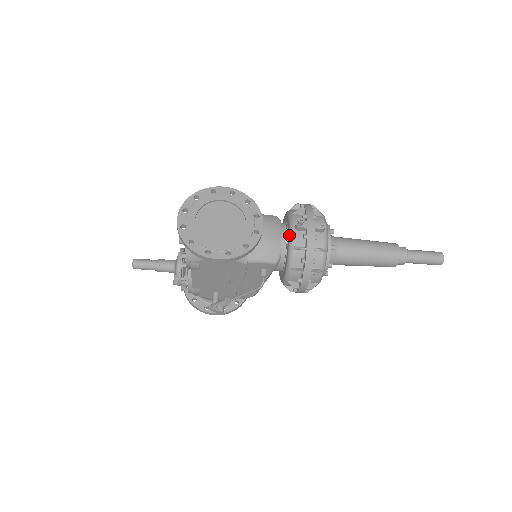
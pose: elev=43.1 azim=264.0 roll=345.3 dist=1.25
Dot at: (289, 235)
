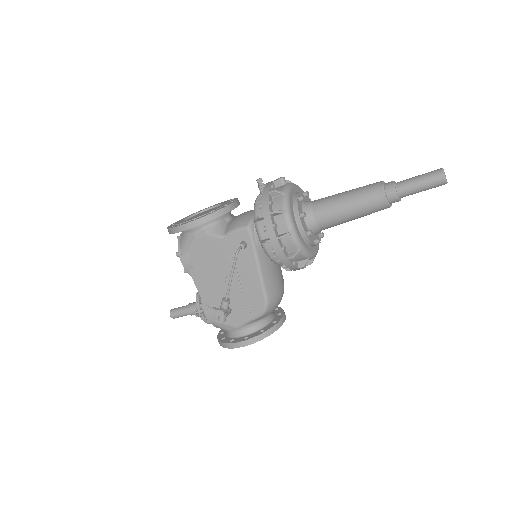
Dot at: occluded
